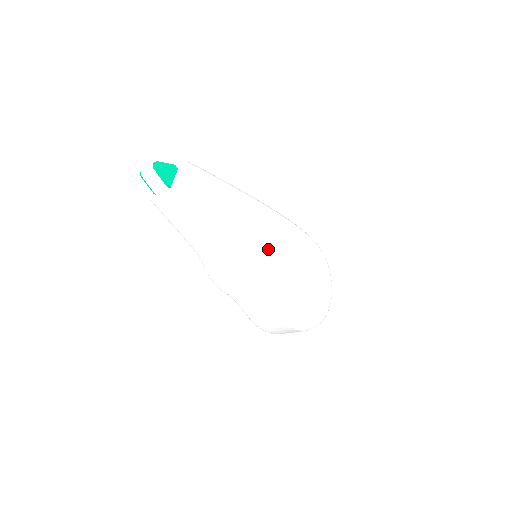
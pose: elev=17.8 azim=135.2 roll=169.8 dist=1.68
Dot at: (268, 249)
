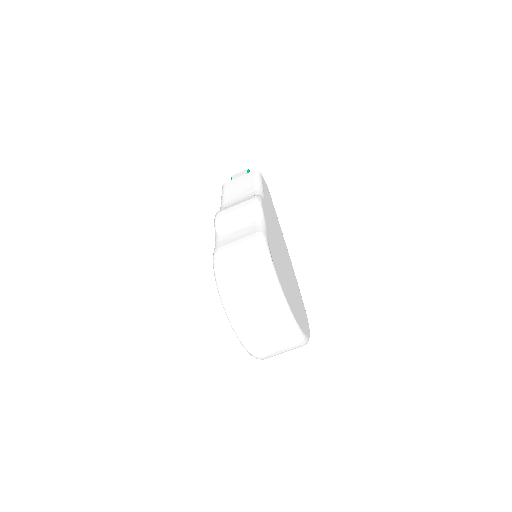
Dot at: (278, 239)
